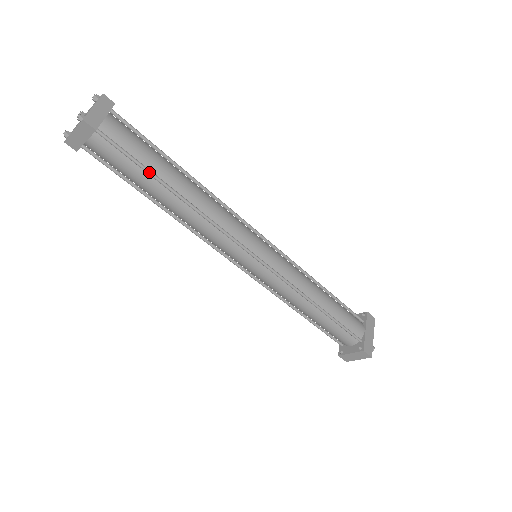
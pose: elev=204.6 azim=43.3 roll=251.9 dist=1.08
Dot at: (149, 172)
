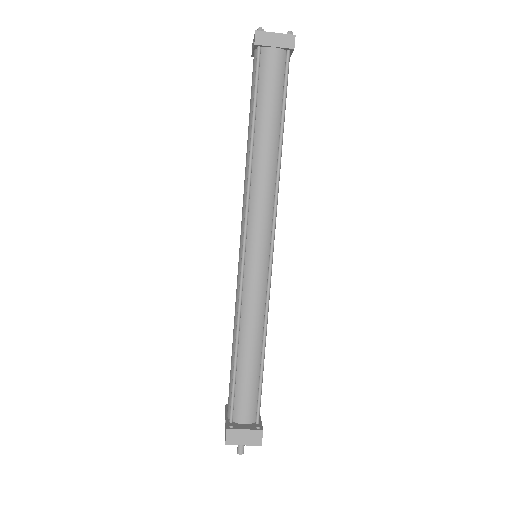
Dot at: occluded
